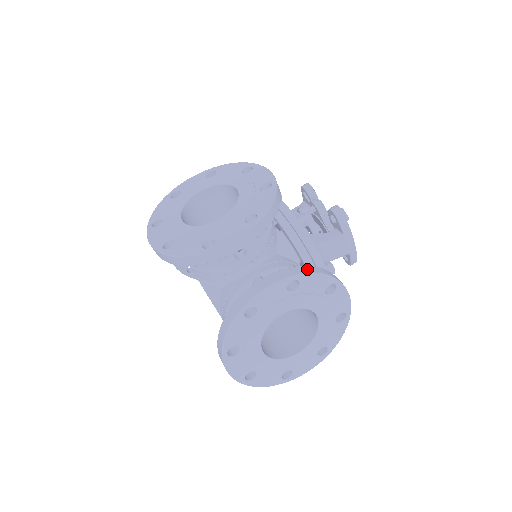
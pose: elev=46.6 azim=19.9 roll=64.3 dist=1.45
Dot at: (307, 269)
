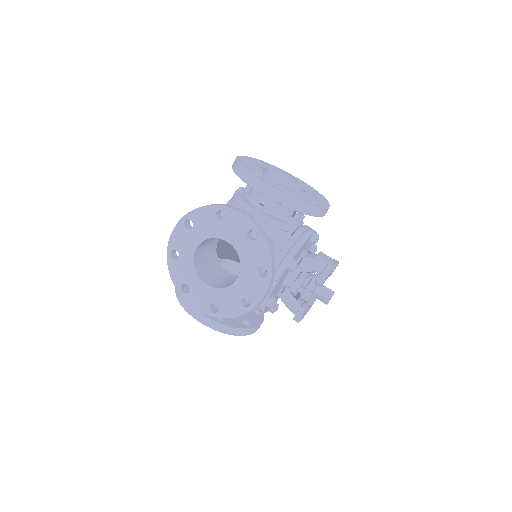
Dot at: (227, 331)
